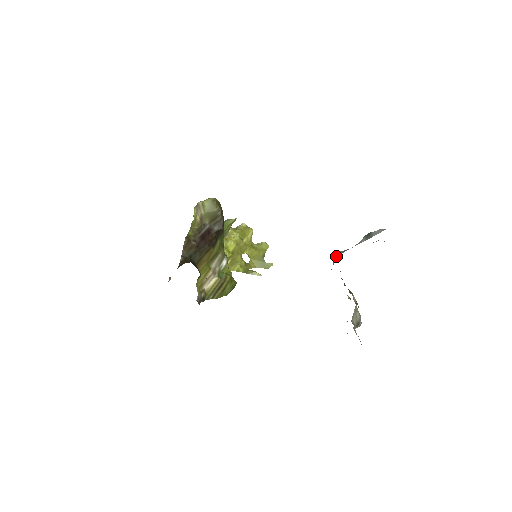
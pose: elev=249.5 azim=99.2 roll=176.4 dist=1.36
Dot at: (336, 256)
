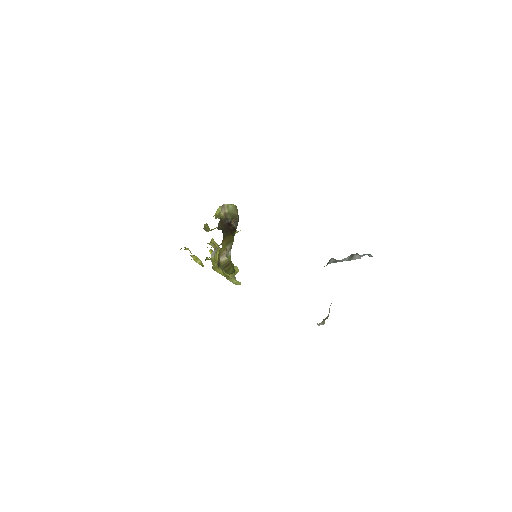
Dot at: (328, 263)
